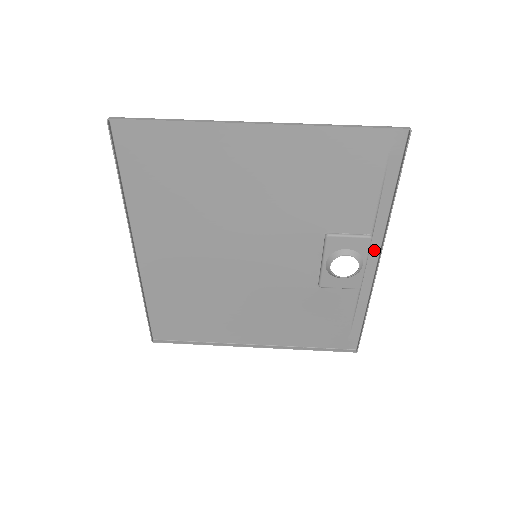
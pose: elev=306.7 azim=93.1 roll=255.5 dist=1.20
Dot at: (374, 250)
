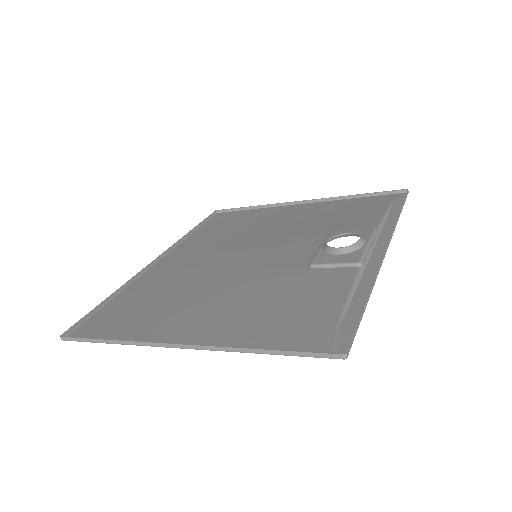
Dot at: (381, 244)
